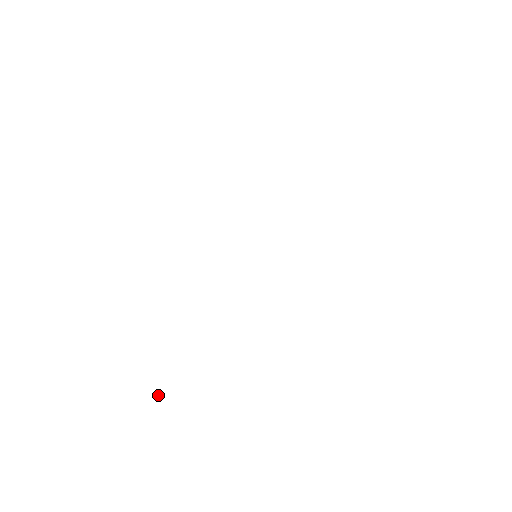
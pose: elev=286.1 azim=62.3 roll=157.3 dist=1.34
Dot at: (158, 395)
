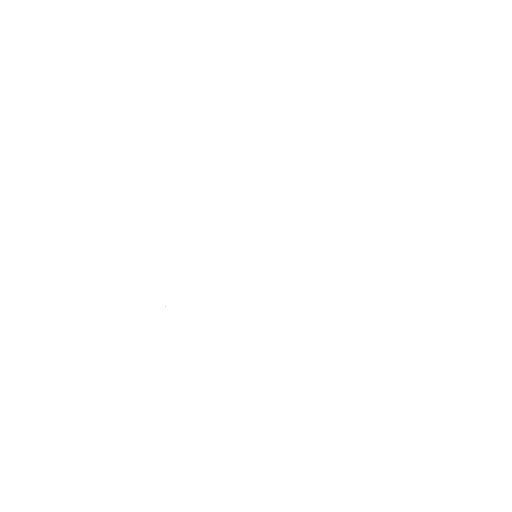
Dot at: occluded
